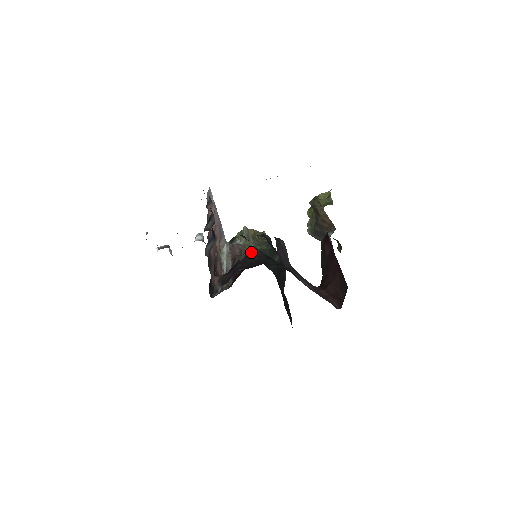
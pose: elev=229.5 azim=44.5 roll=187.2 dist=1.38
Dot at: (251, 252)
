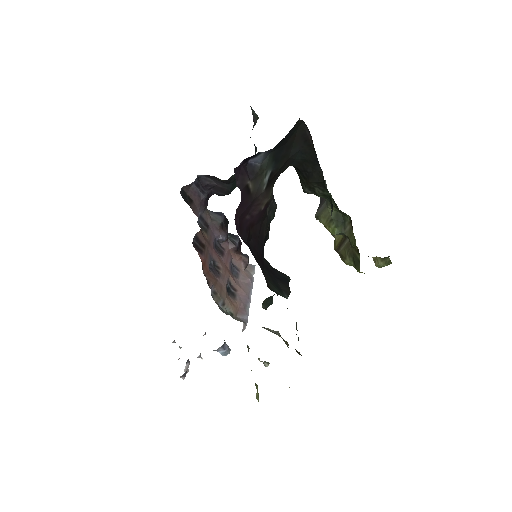
Dot at: occluded
